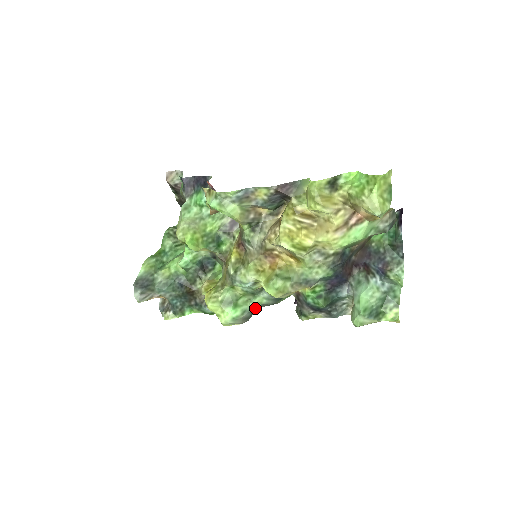
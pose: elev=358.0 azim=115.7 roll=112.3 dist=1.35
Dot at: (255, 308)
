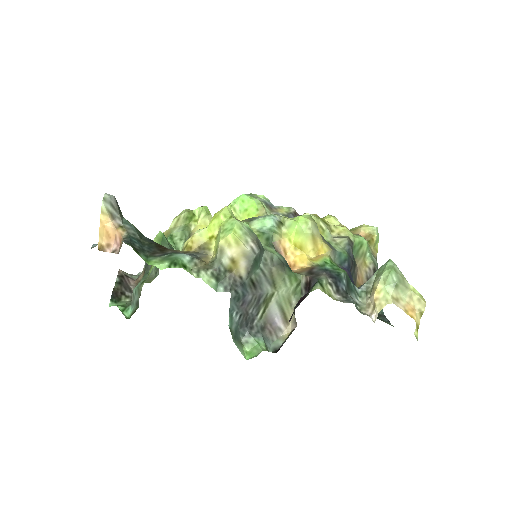
Dot at: (262, 258)
